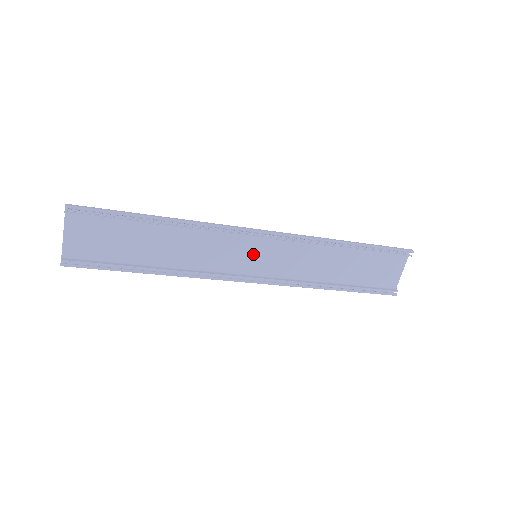
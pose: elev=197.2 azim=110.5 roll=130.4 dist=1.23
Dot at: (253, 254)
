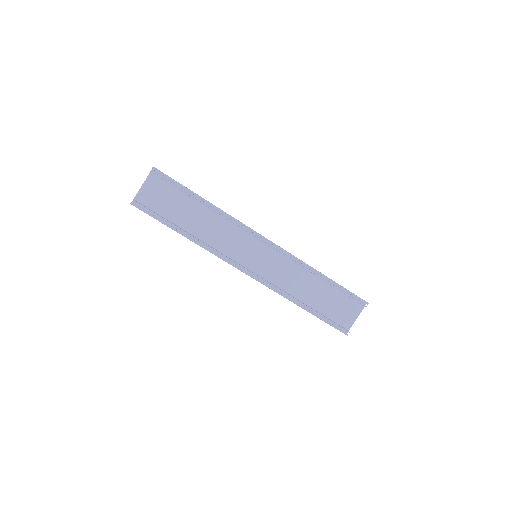
Dot at: (254, 254)
